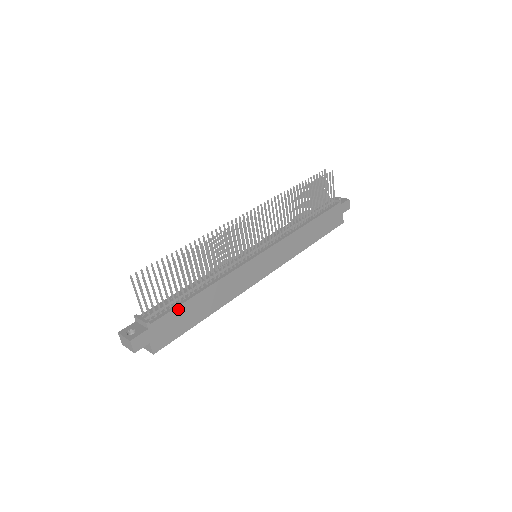
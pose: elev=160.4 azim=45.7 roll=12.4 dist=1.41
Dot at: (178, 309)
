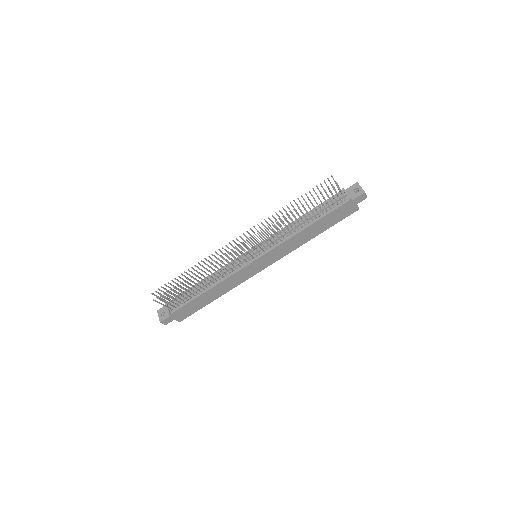
Dot at: (189, 303)
